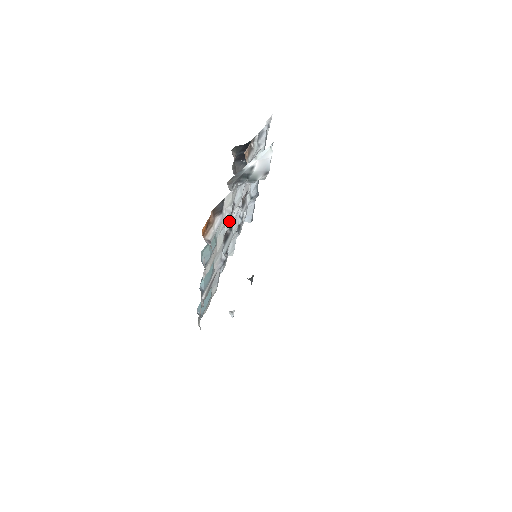
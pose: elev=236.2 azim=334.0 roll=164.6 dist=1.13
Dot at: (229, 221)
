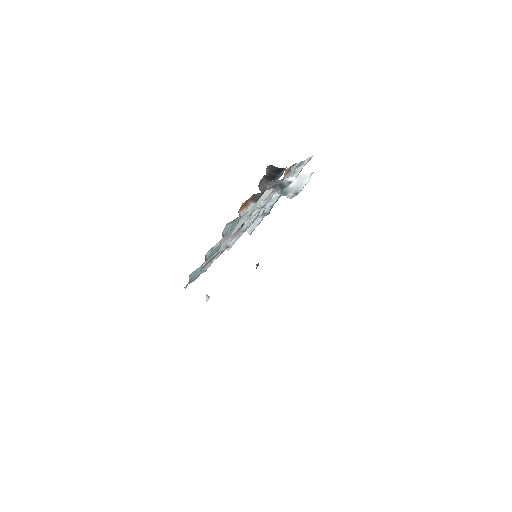
Dot at: (248, 217)
